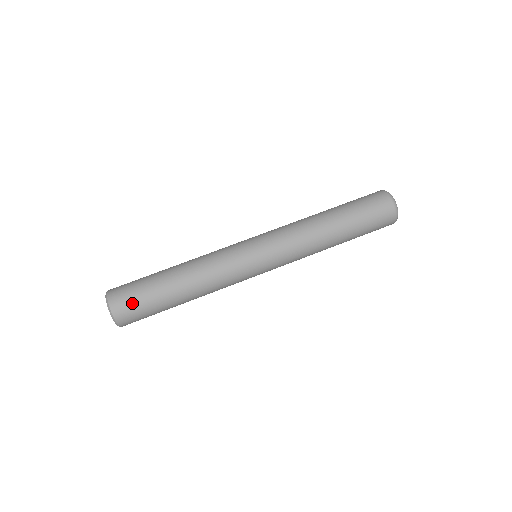
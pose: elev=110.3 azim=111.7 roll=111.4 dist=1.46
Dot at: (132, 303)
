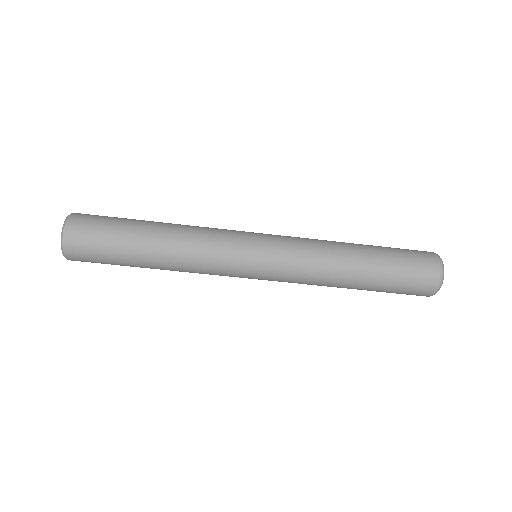
Dot at: (90, 248)
